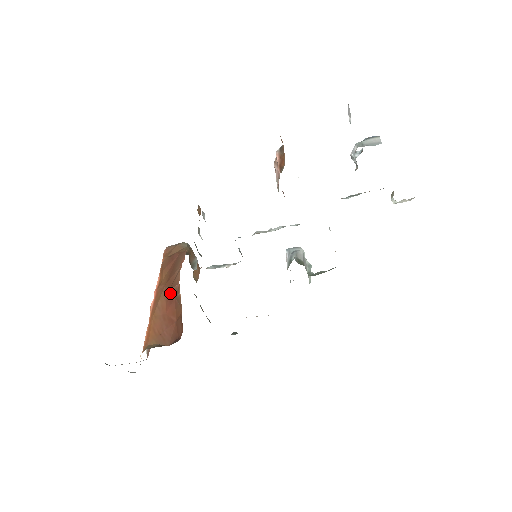
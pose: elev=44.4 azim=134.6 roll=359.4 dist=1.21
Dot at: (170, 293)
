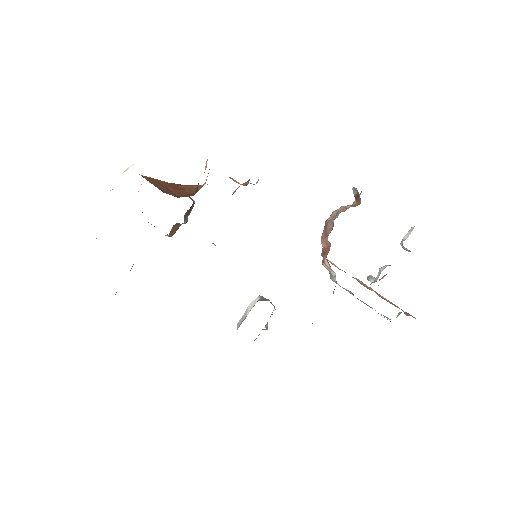
Dot at: (180, 186)
